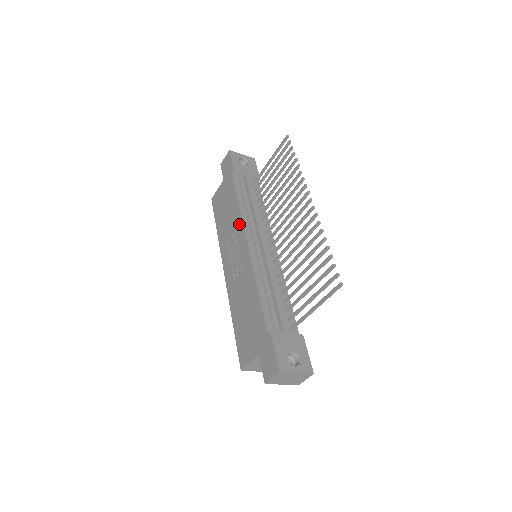
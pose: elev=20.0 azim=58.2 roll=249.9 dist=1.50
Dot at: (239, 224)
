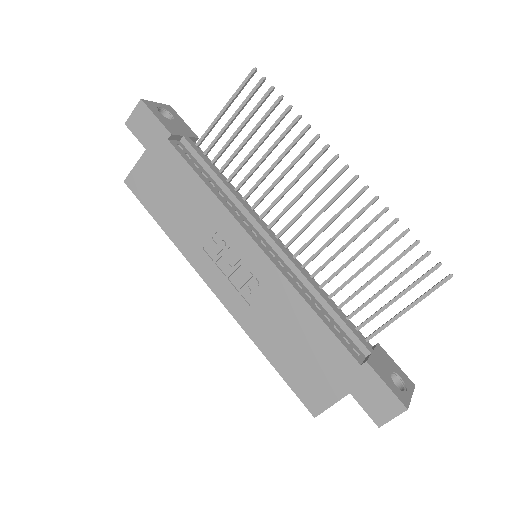
Dot at: (223, 218)
